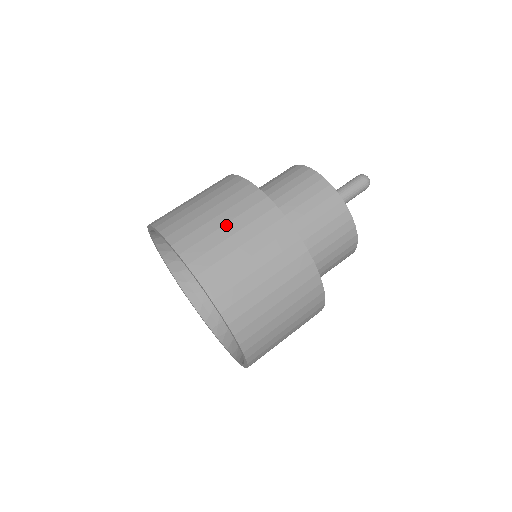
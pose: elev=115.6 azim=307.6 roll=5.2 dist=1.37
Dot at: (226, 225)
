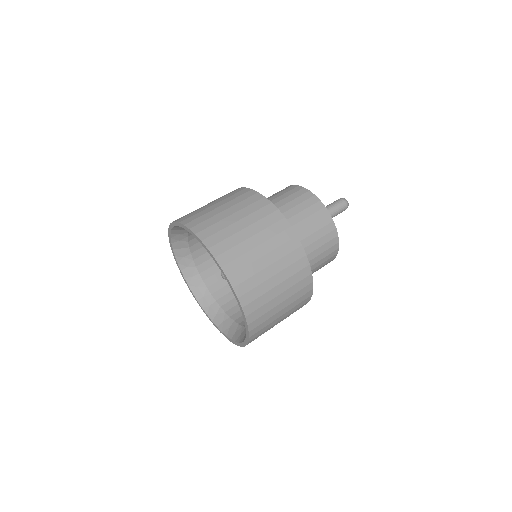
Dot at: (232, 215)
